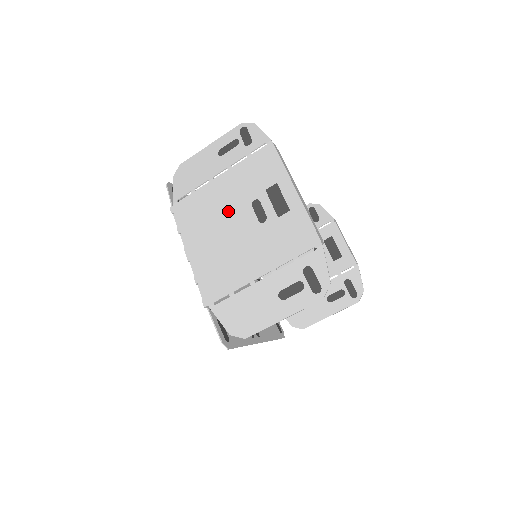
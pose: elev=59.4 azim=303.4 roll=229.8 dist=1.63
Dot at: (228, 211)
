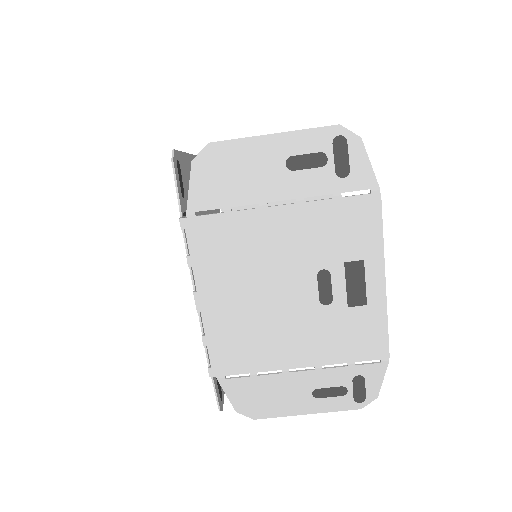
Dot at: (279, 268)
